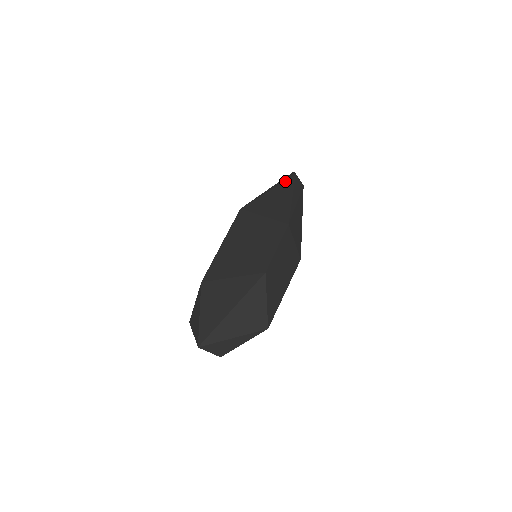
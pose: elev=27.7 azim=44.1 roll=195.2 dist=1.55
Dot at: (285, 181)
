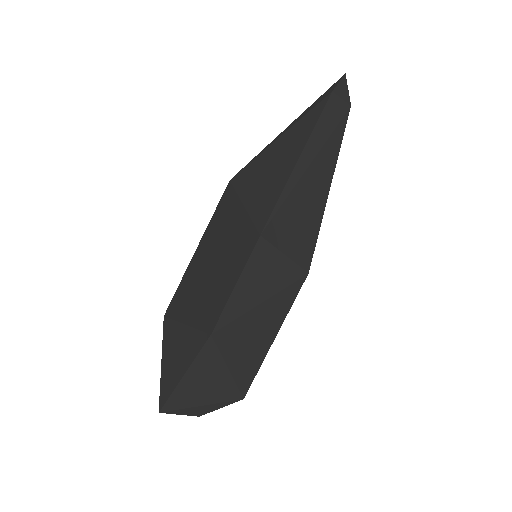
Dot at: (311, 109)
